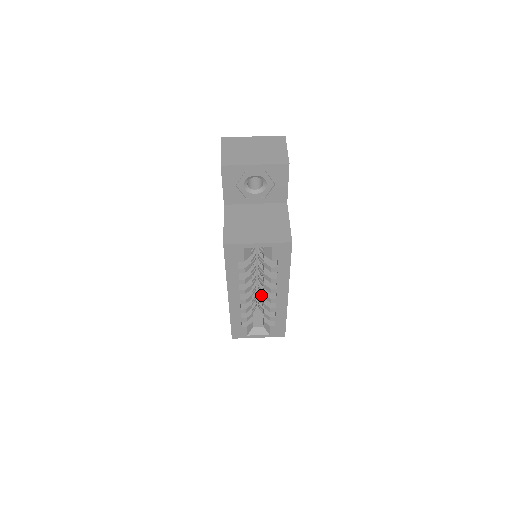
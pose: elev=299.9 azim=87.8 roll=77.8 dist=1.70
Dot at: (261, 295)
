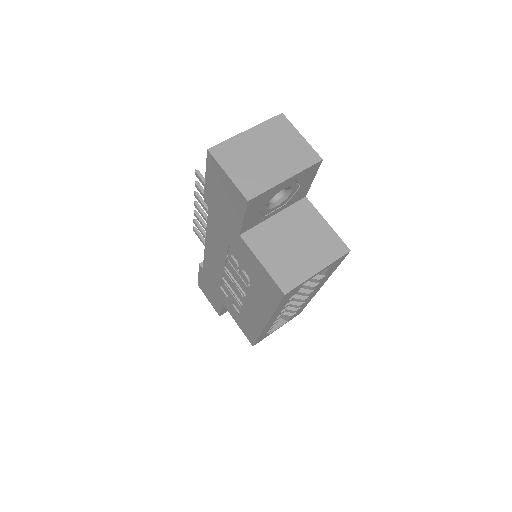
Dot at: occluded
